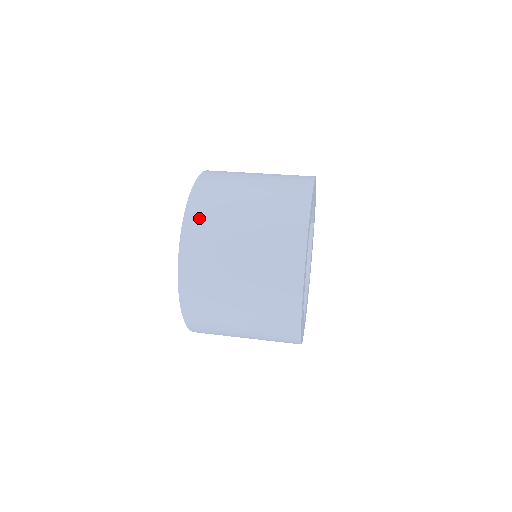
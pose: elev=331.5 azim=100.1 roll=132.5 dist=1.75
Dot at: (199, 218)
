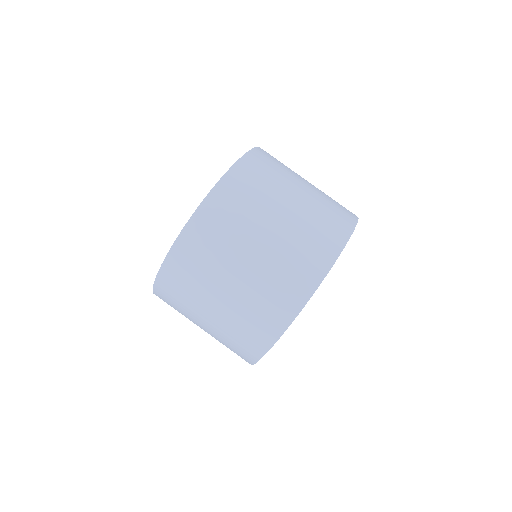
Dot at: (198, 239)
